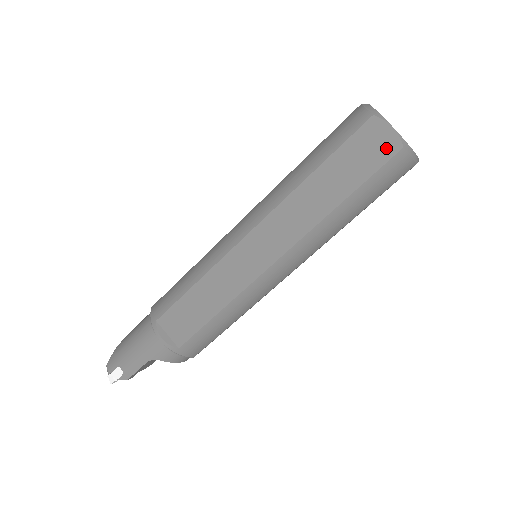
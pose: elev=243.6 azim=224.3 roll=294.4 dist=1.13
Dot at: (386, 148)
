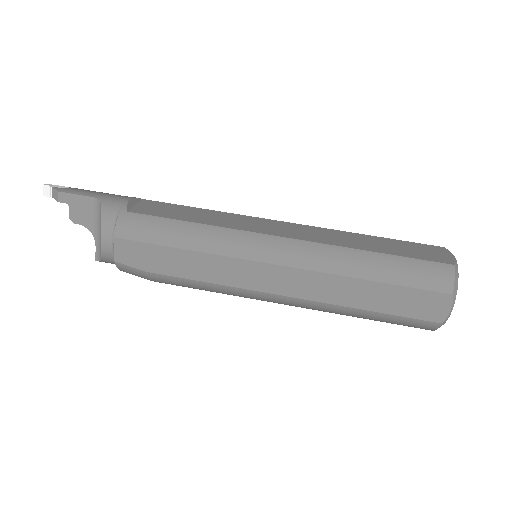
Dot at: (440, 258)
